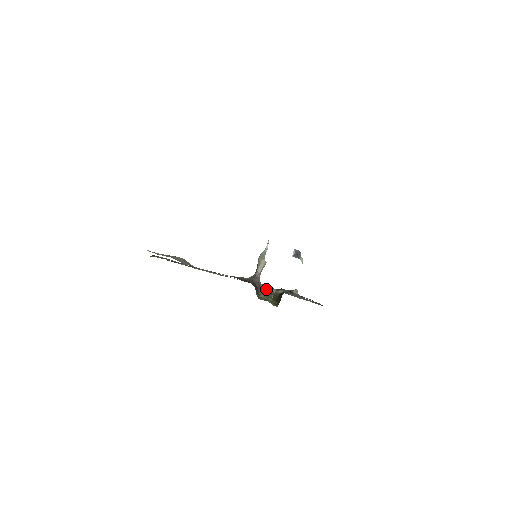
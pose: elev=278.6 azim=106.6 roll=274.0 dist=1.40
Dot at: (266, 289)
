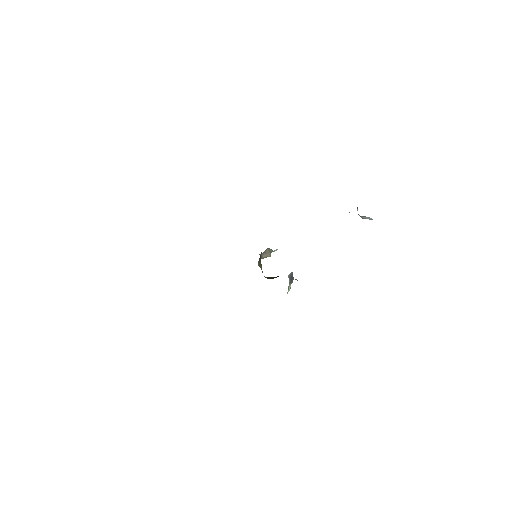
Dot at: occluded
